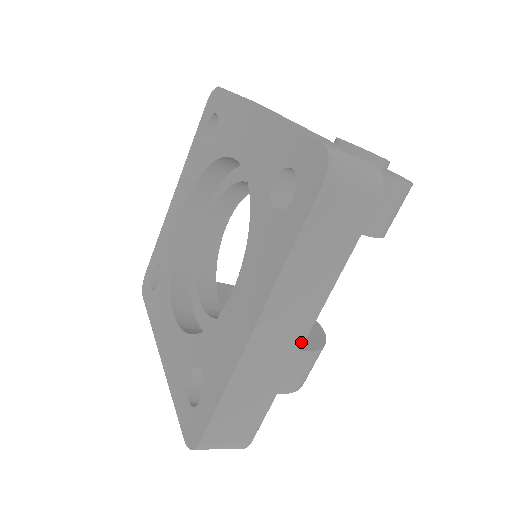
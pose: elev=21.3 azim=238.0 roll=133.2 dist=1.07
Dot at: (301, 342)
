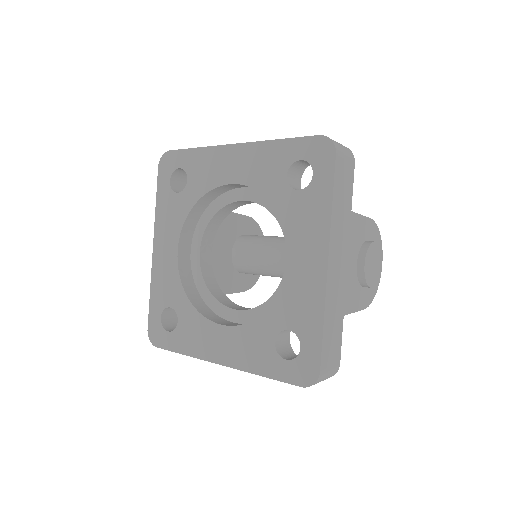
Dot at: occluded
